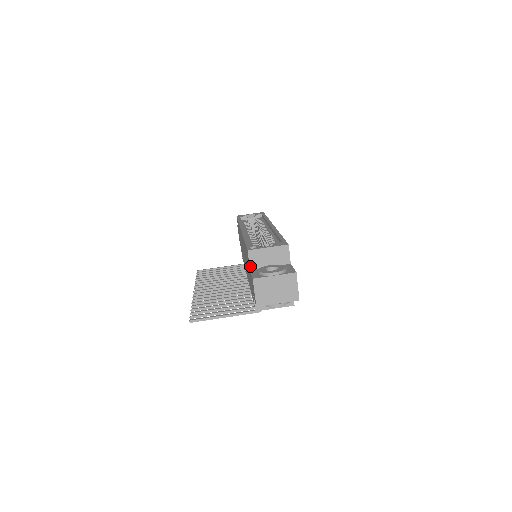
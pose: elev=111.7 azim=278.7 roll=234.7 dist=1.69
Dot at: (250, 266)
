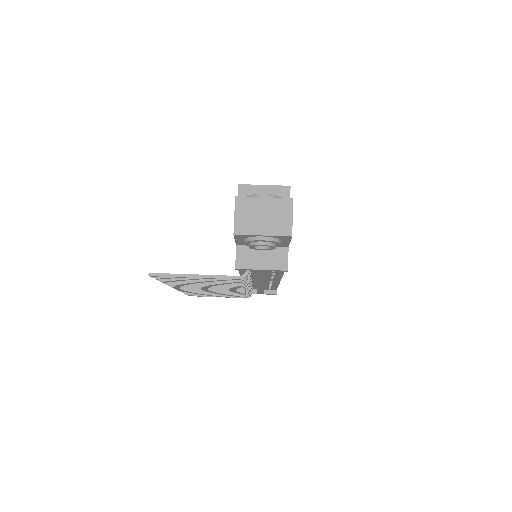
Dot at: occluded
